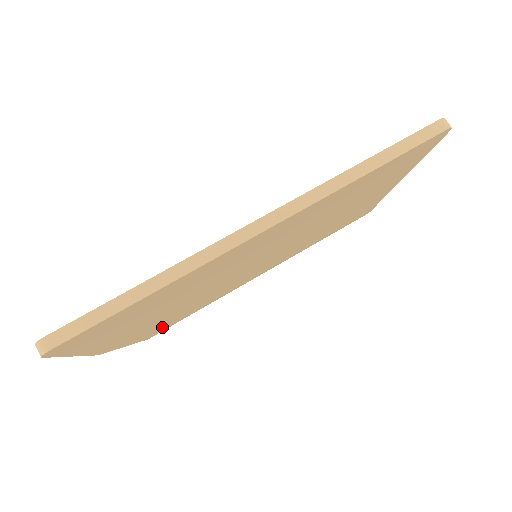
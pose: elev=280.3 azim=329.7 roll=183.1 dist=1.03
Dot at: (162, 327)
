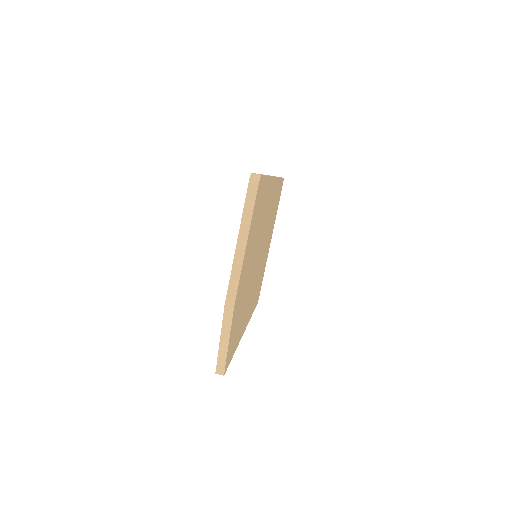
Dot at: (232, 343)
